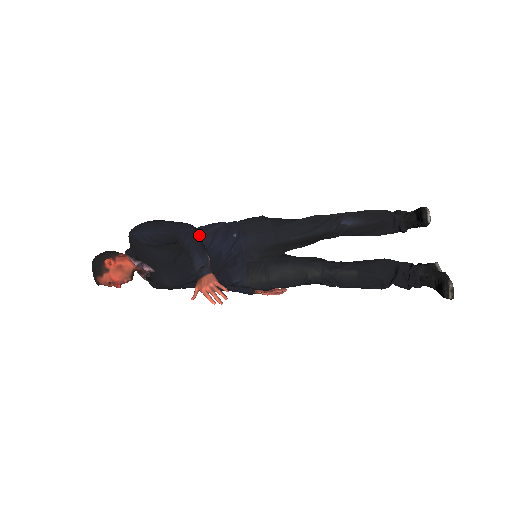
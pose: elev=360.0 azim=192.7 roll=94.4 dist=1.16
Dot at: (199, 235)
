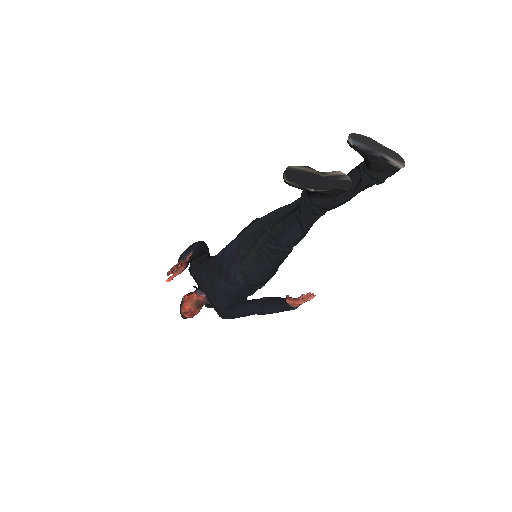
Dot at: (201, 244)
